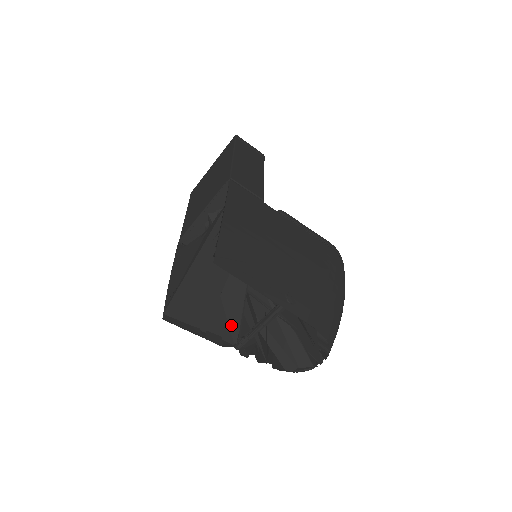
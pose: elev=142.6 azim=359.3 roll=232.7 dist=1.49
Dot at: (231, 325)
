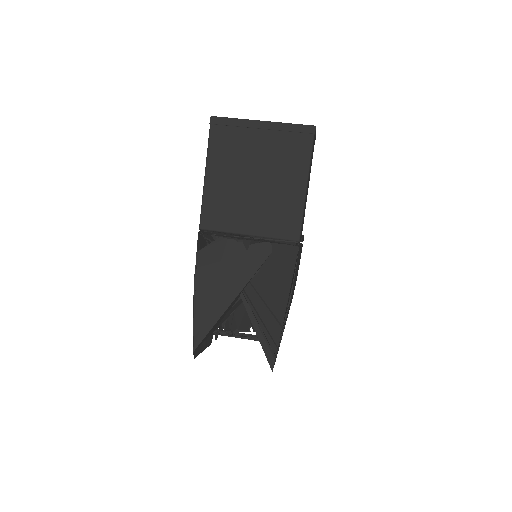
Dot at: occluded
